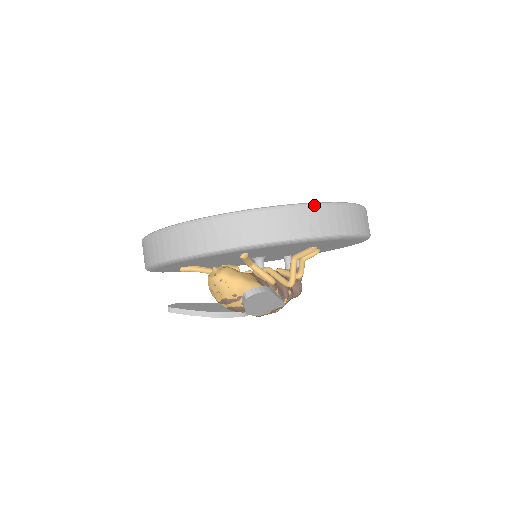
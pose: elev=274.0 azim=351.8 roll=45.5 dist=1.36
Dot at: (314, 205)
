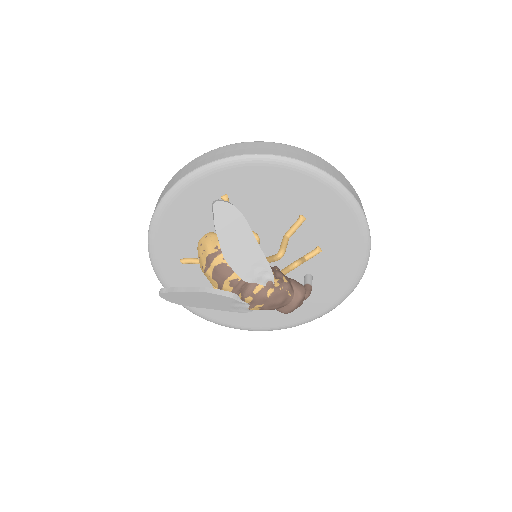
Dot at: (284, 144)
